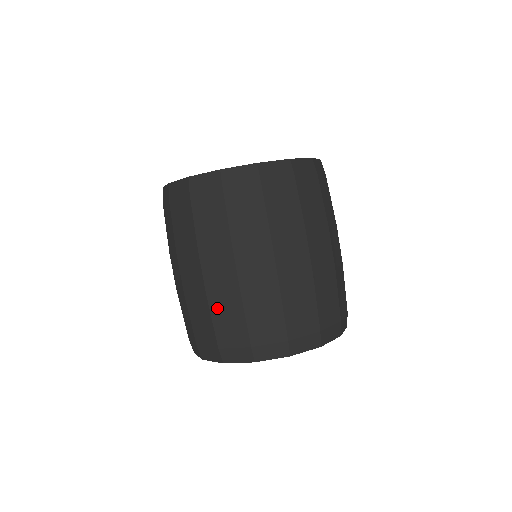
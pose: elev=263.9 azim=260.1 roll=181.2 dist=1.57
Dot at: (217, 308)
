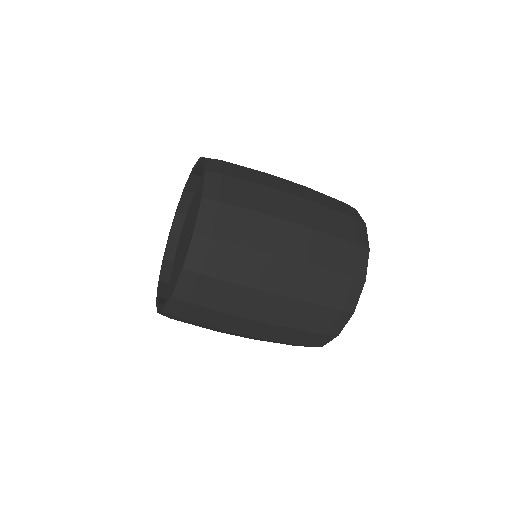
Dot at: (280, 339)
